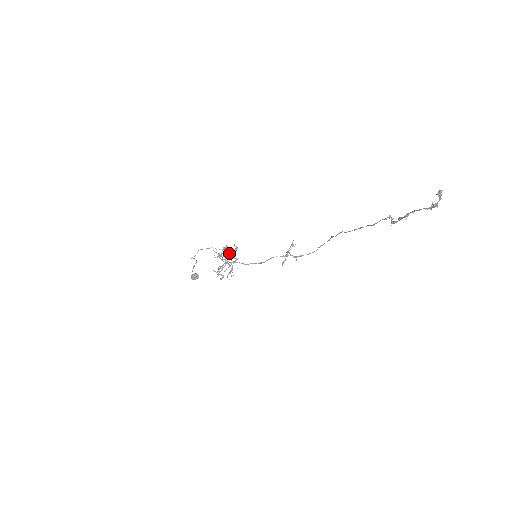
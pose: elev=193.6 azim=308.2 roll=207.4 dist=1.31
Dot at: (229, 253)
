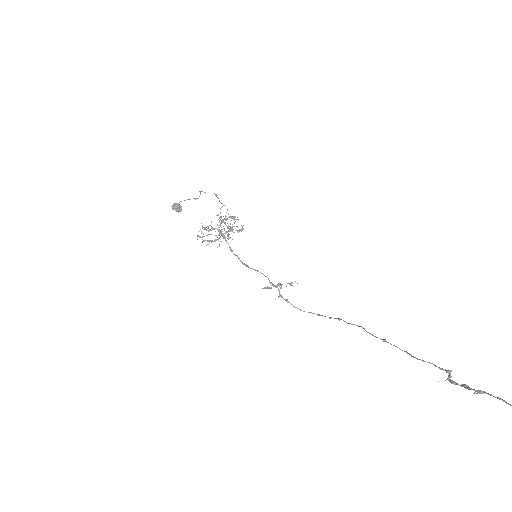
Dot at: occluded
